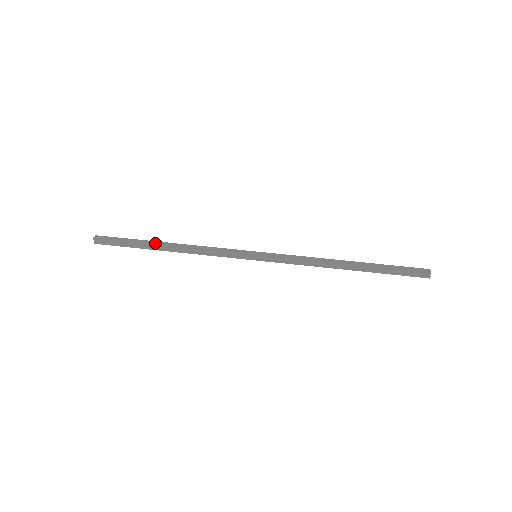
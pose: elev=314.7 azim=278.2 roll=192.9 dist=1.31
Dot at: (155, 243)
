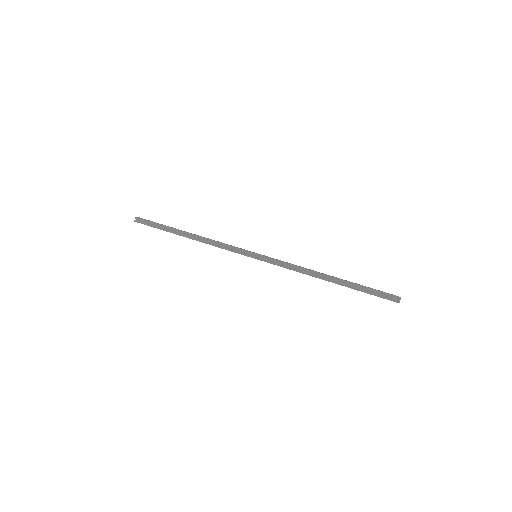
Dot at: (180, 230)
